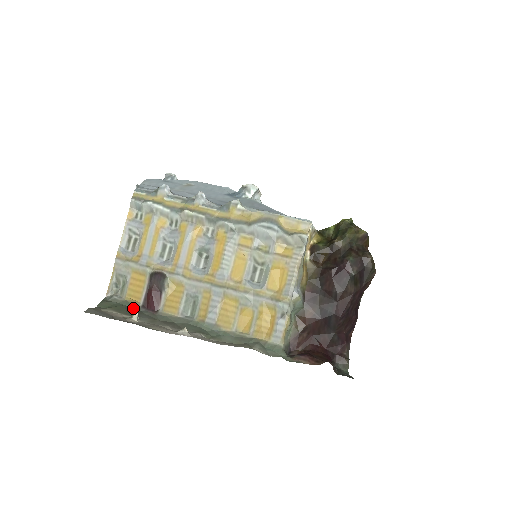
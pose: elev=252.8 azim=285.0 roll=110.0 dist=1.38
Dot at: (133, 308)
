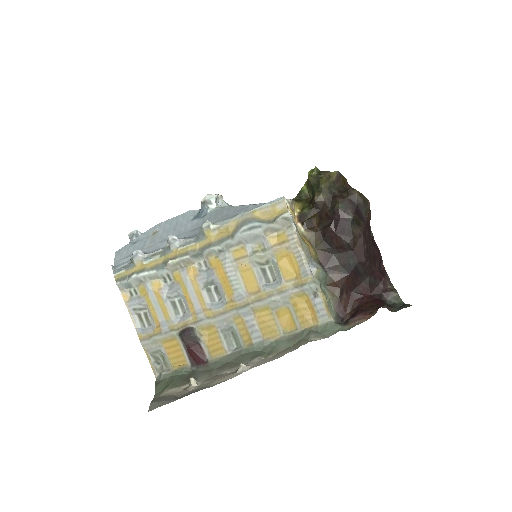
Dot at: (185, 373)
